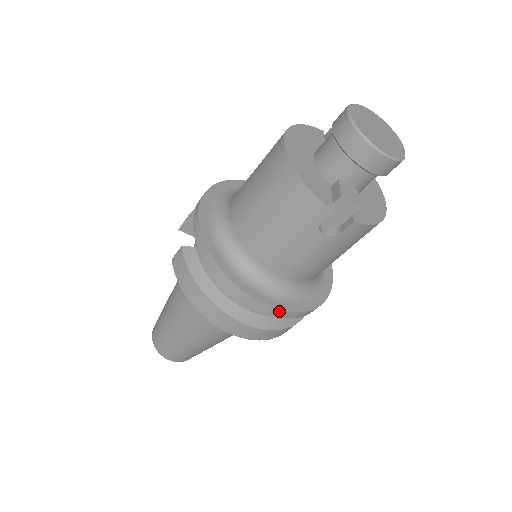
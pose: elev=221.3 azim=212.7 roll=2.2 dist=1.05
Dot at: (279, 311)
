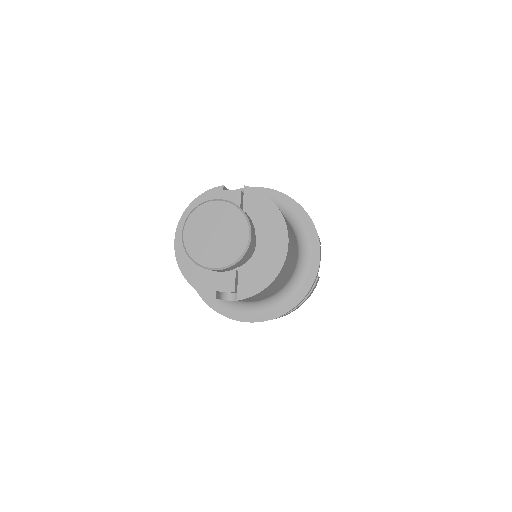
Dot at: occluded
